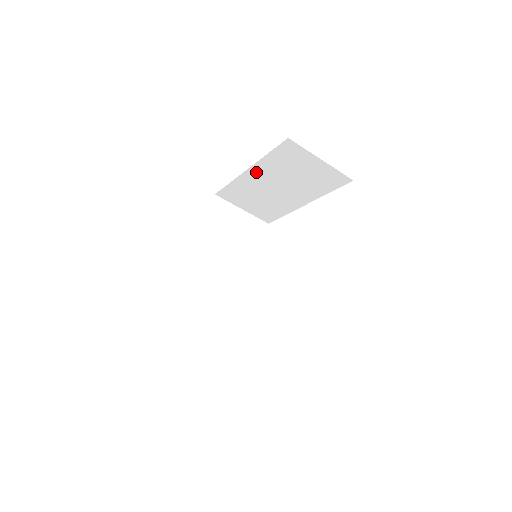
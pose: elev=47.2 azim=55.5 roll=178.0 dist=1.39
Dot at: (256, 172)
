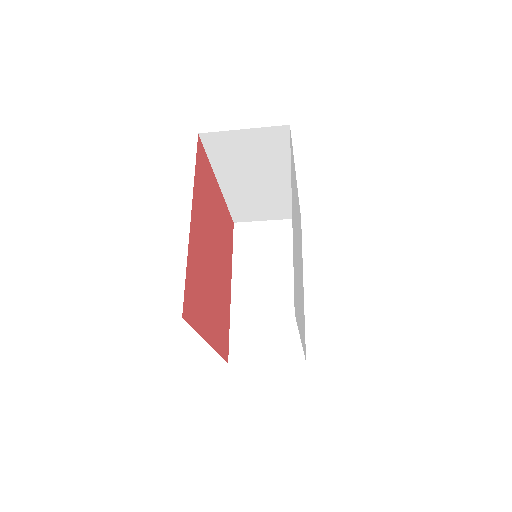
Dot at: (226, 181)
